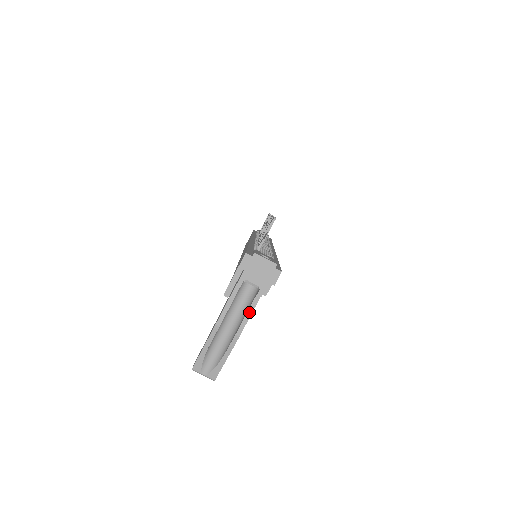
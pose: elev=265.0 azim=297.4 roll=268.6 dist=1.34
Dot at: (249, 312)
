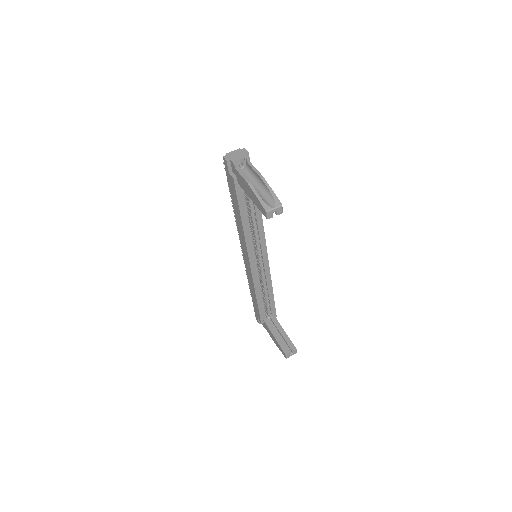
Dot at: (254, 169)
